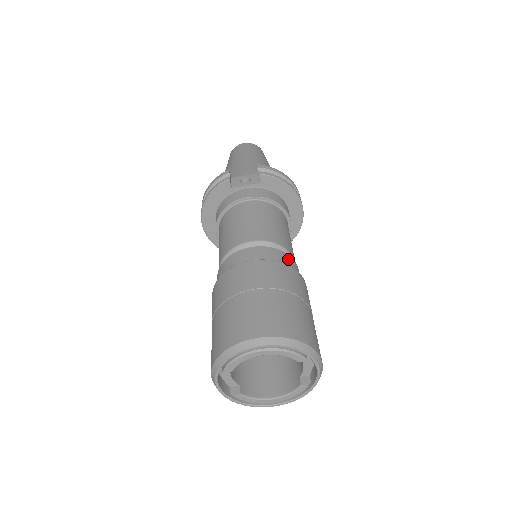
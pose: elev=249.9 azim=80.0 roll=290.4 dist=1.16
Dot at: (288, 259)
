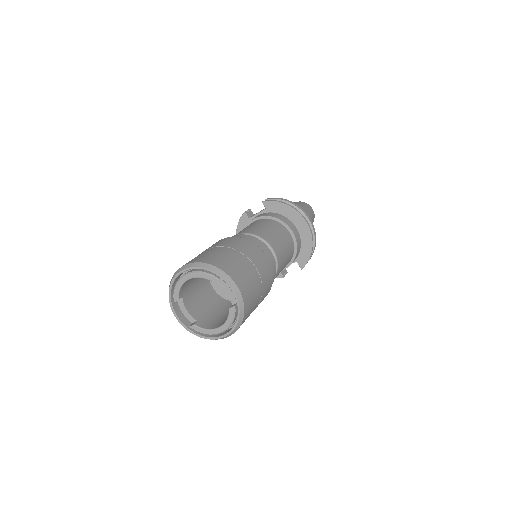
Dot at: (253, 239)
